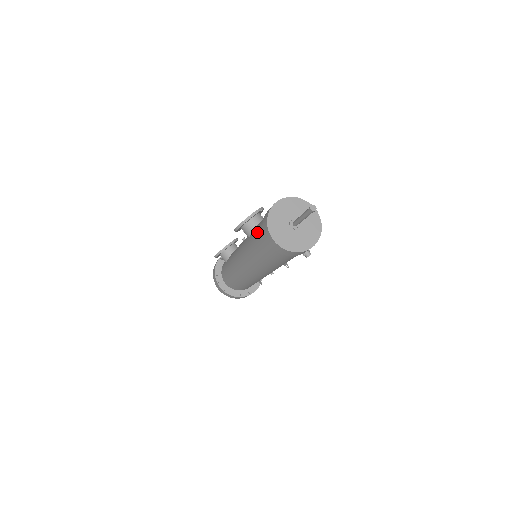
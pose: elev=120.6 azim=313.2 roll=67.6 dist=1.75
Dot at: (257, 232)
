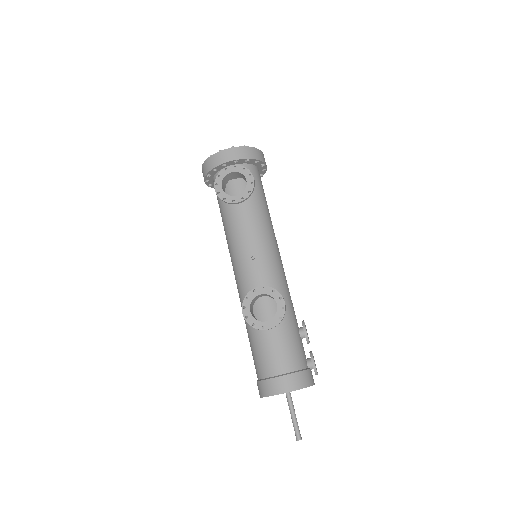
Dot at: (257, 354)
